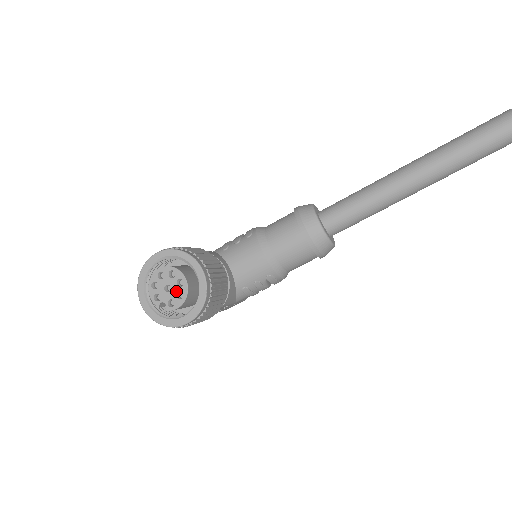
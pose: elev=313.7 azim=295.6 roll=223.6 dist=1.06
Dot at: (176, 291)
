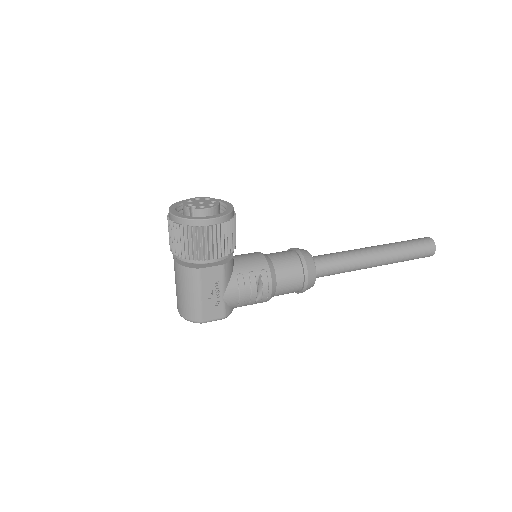
Dot at: (208, 203)
